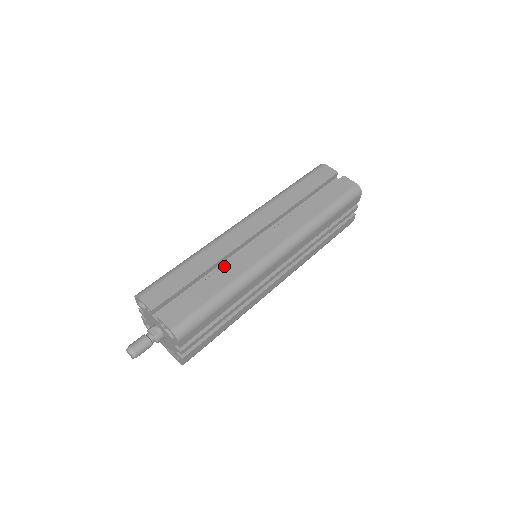
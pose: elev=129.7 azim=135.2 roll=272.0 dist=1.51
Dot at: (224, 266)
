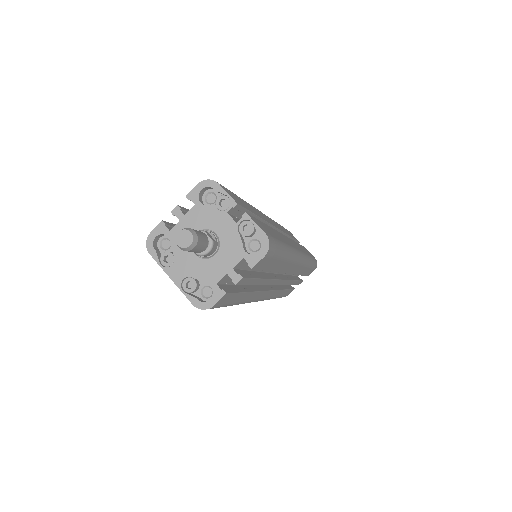
Dot at: occluded
